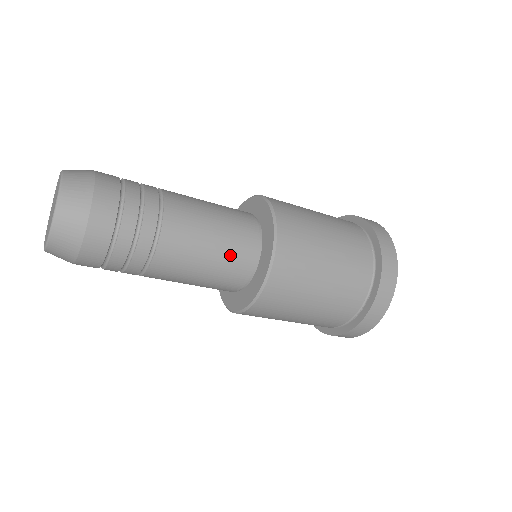
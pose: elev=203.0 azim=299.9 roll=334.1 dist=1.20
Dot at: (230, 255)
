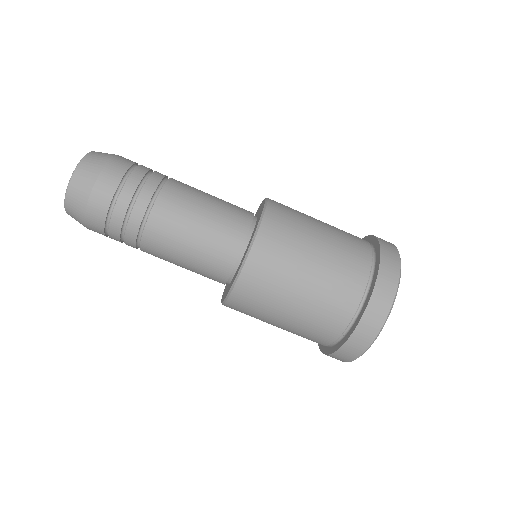
Dot at: (230, 203)
